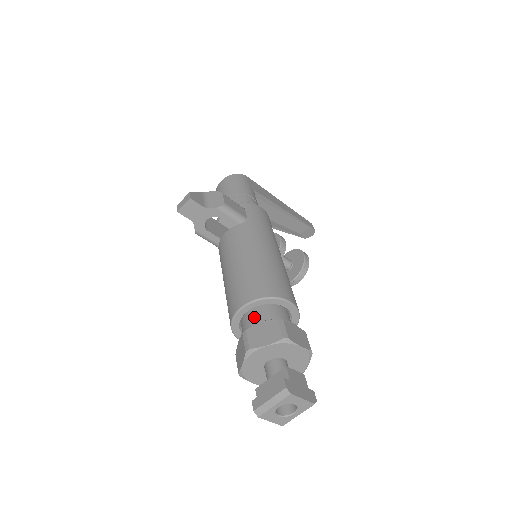
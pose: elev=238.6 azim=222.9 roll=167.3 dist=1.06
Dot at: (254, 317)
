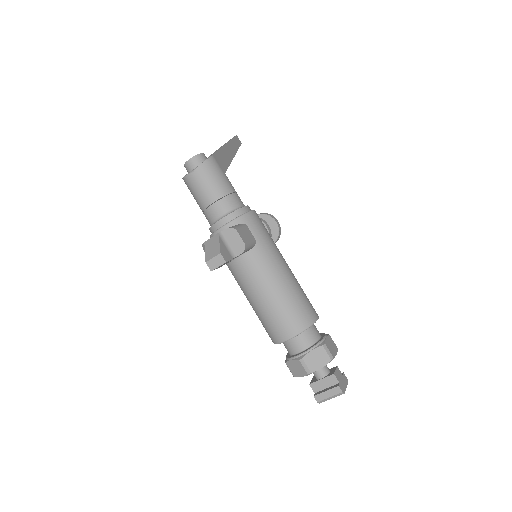
Dot at: (299, 341)
